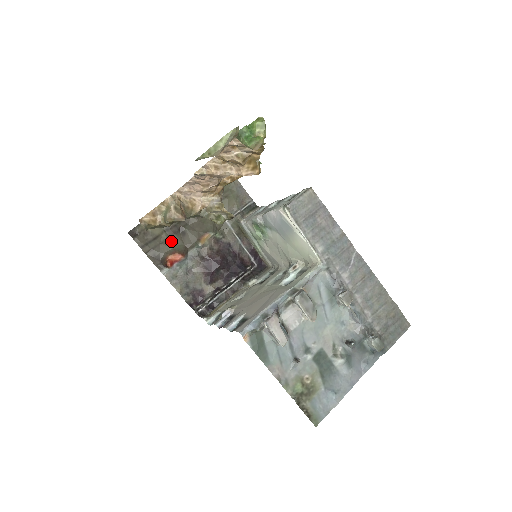
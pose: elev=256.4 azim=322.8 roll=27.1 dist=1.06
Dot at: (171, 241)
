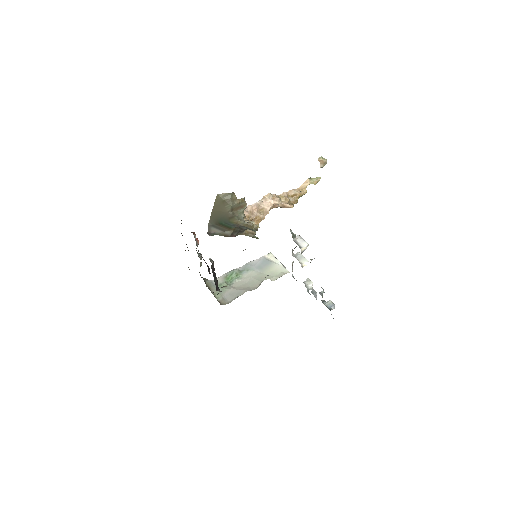
Dot at: occluded
